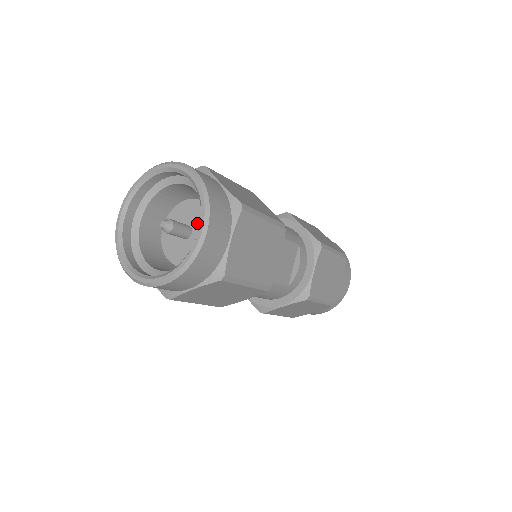
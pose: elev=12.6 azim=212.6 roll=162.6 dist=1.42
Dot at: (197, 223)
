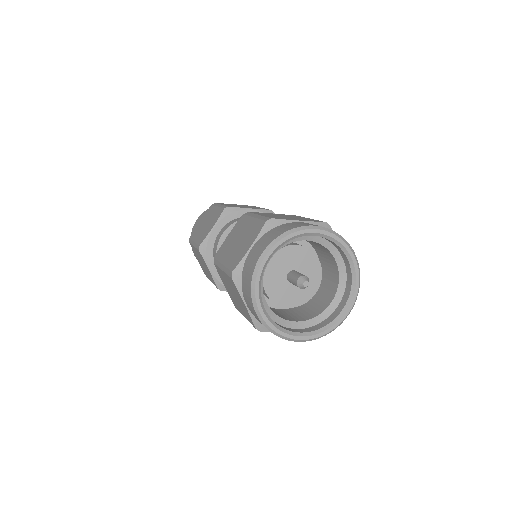
Dot at: (306, 273)
